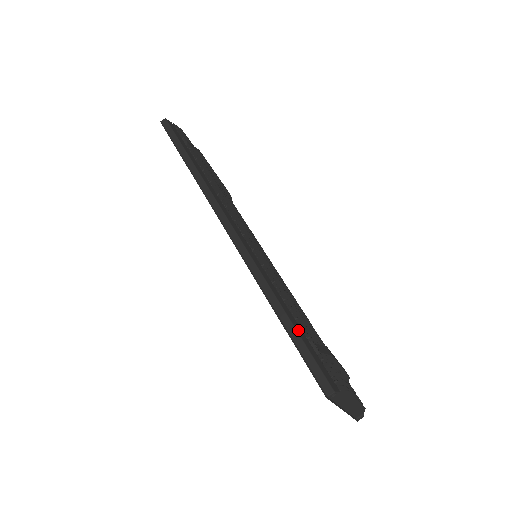
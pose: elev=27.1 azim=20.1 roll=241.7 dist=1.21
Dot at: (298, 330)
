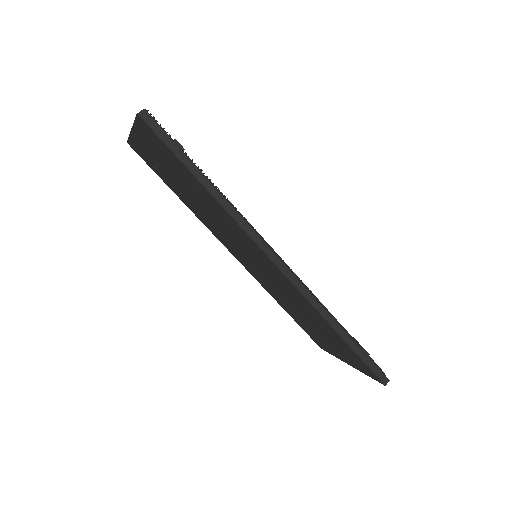
Dot at: (358, 346)
